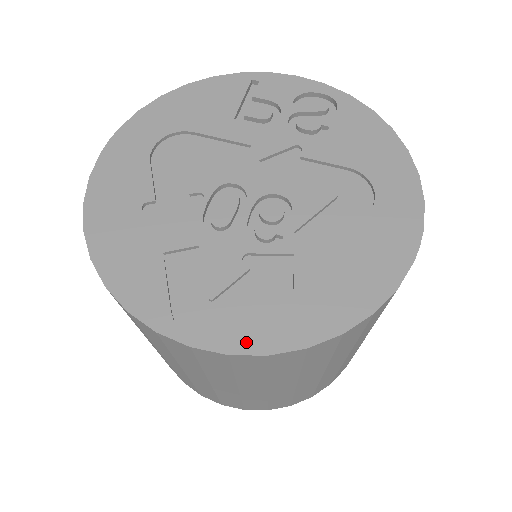
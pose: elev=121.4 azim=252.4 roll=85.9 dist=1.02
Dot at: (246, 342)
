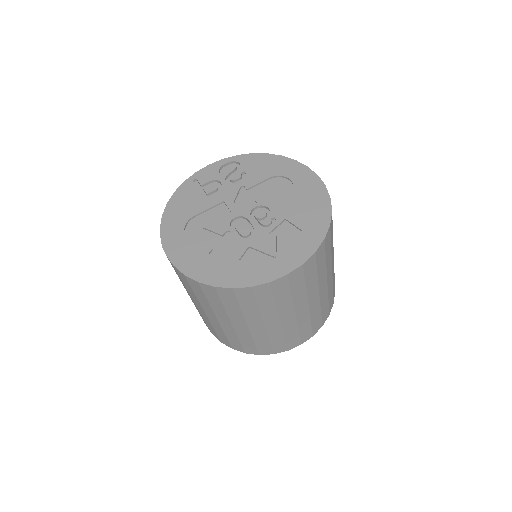
Dot at: (303, 256)
